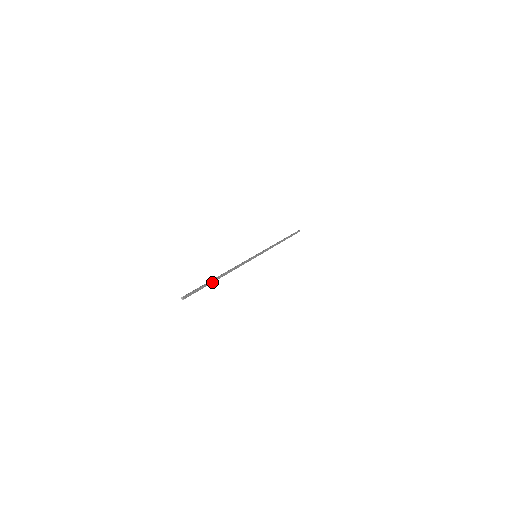
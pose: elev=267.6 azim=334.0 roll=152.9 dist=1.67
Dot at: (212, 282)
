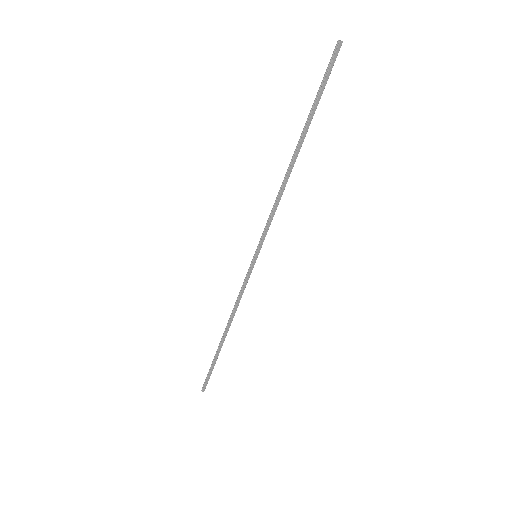
Dot at: (310, 123)
